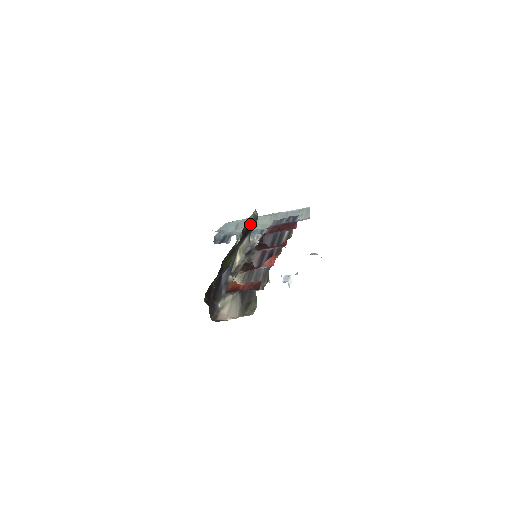
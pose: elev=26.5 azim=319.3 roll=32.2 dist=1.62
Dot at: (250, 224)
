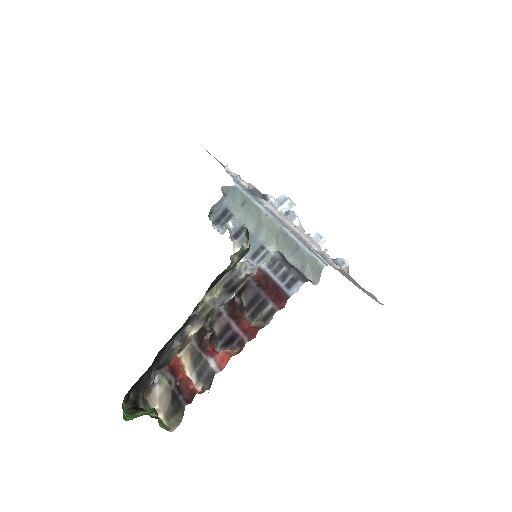
Dot at: (228, 269)
